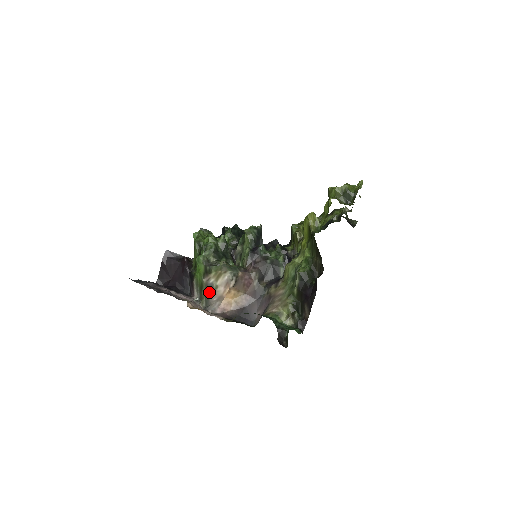
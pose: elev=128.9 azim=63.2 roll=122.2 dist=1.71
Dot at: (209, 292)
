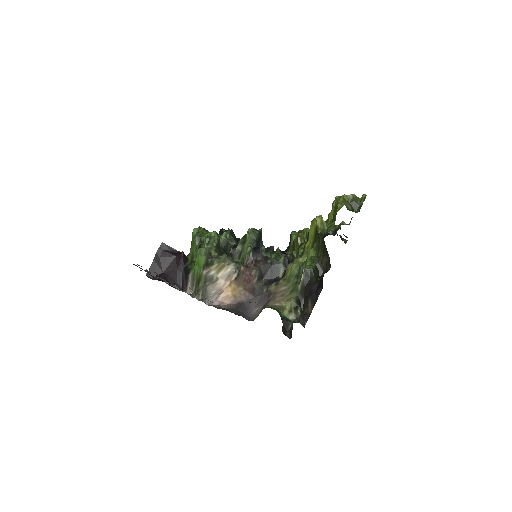
Dot at: (208, 284)
